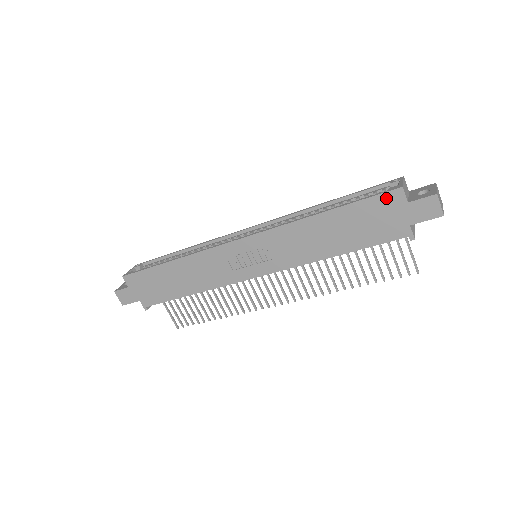
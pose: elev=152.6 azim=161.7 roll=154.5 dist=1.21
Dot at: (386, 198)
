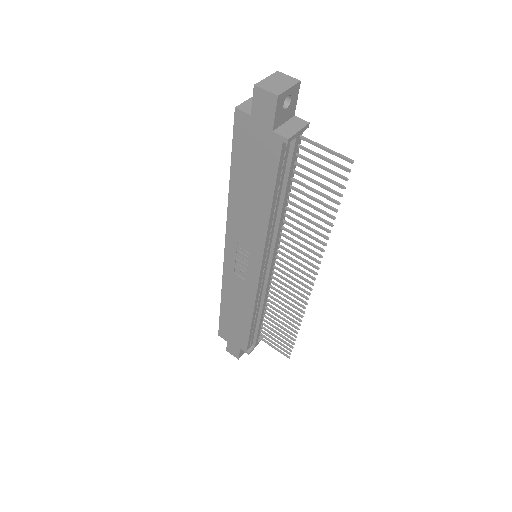
Dot at: (239, 128)
